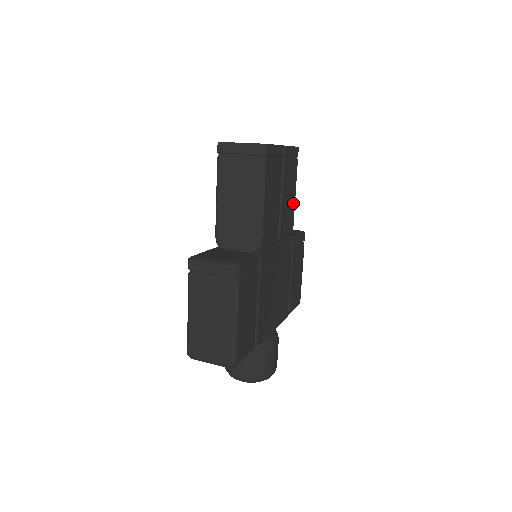
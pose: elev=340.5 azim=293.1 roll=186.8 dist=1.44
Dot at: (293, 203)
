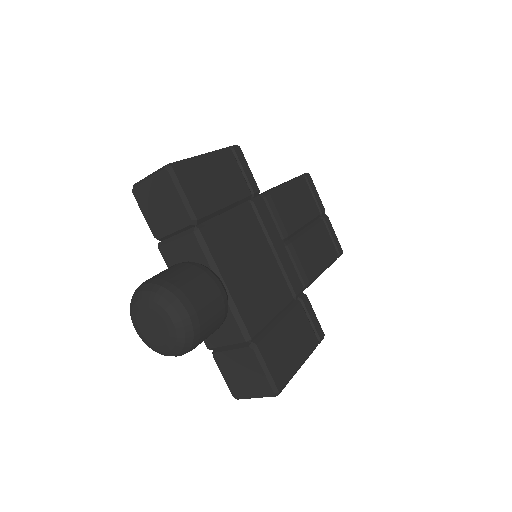
Dot at: (319, 267)
